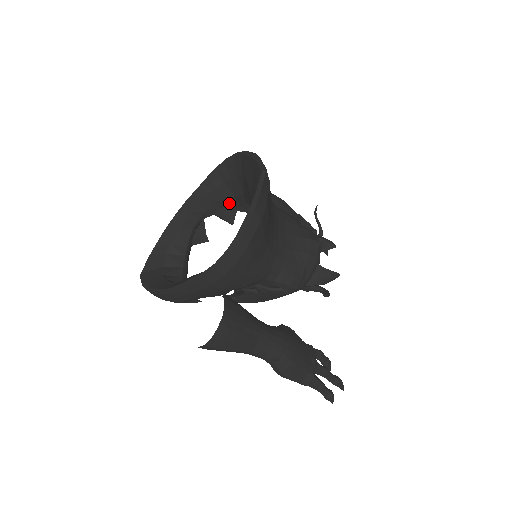
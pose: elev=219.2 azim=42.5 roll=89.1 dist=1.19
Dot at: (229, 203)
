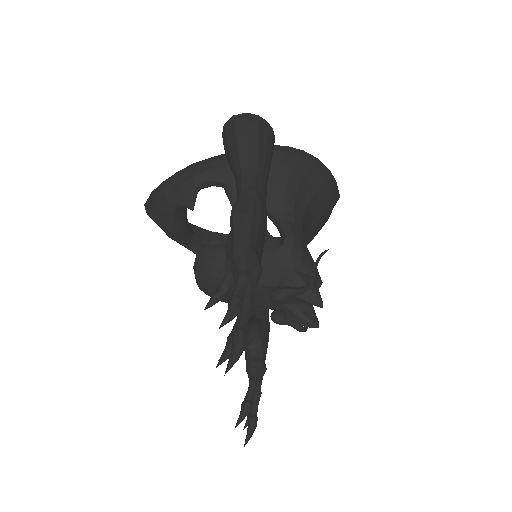
Dot at: occluded
